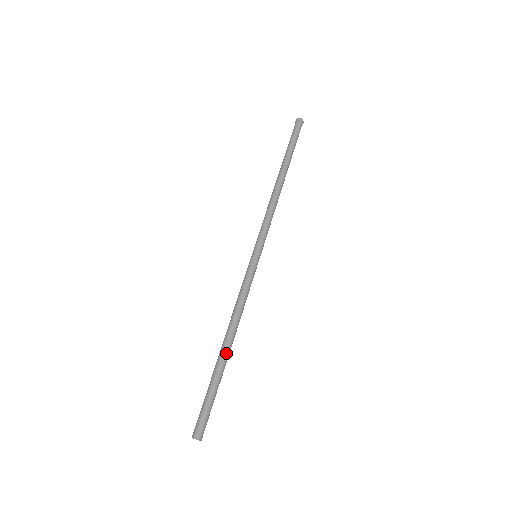
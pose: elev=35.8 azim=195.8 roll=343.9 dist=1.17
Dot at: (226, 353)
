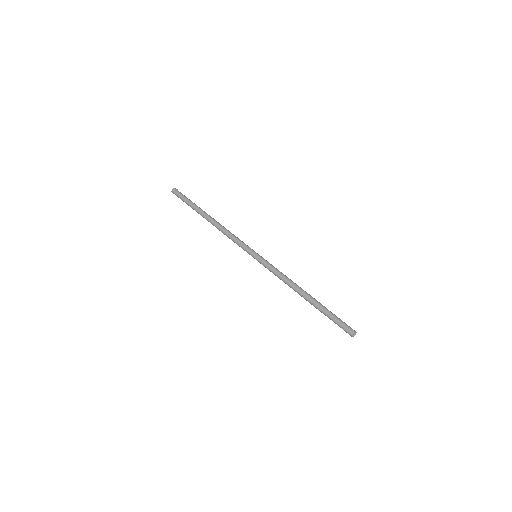
Dot at: (312, 297)
